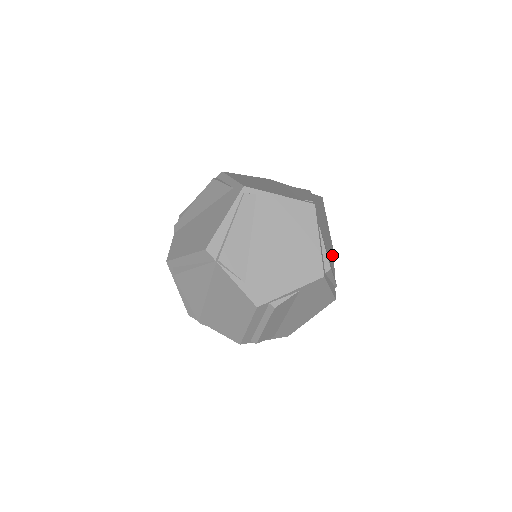
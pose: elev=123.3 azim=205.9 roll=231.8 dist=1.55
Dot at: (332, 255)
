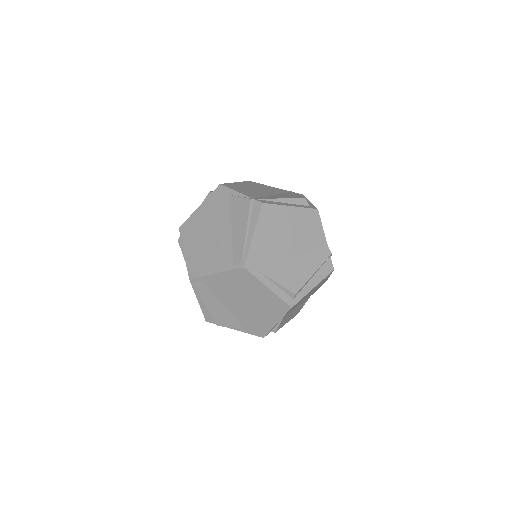
Dot at: (313, 226)
